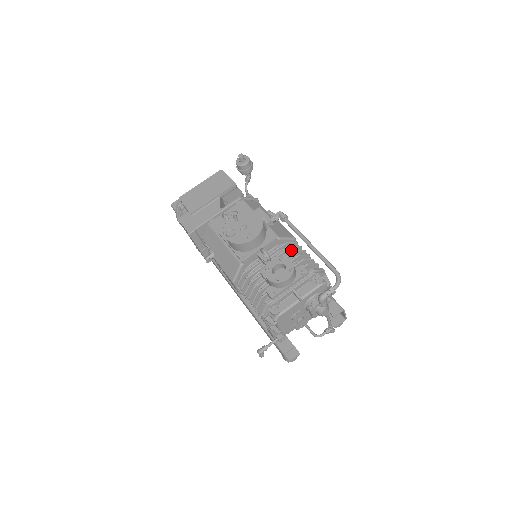
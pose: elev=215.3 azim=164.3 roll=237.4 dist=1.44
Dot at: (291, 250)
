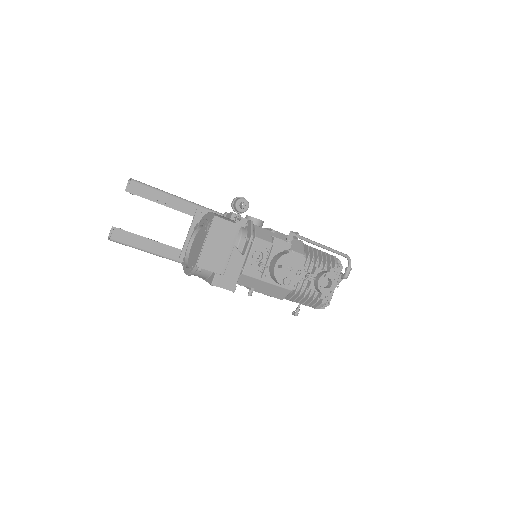
Dot at: (312, 257)
